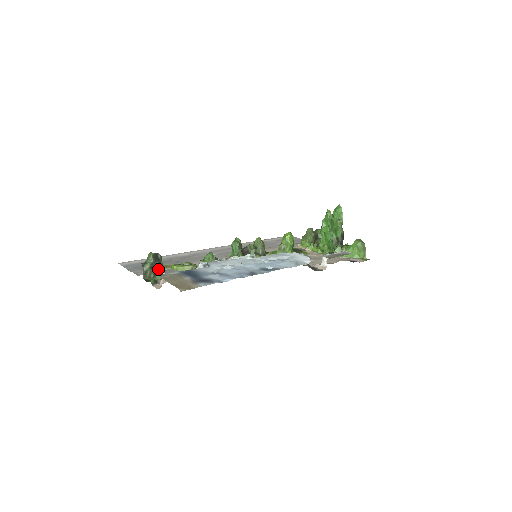
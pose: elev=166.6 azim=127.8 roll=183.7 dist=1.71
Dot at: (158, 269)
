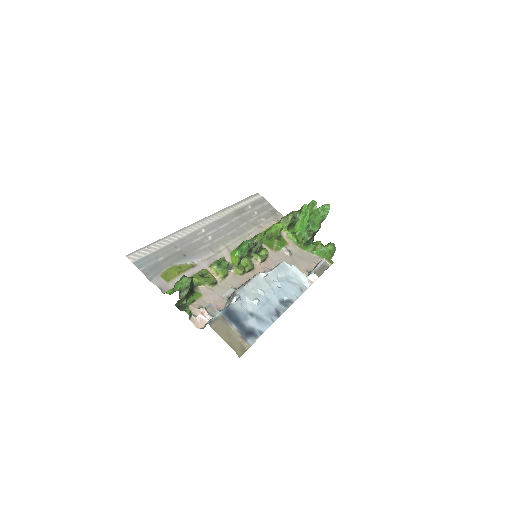
Dot at: (189, 293)
